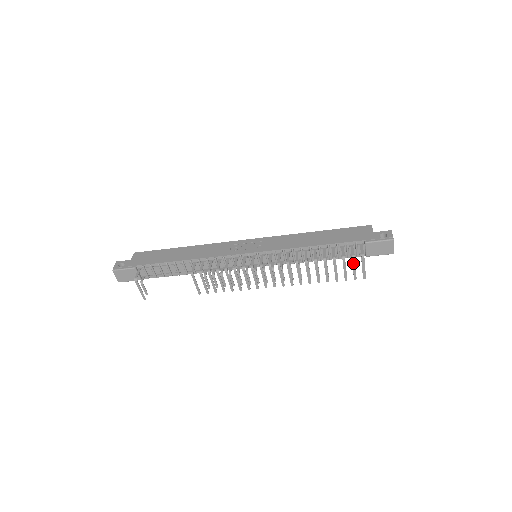
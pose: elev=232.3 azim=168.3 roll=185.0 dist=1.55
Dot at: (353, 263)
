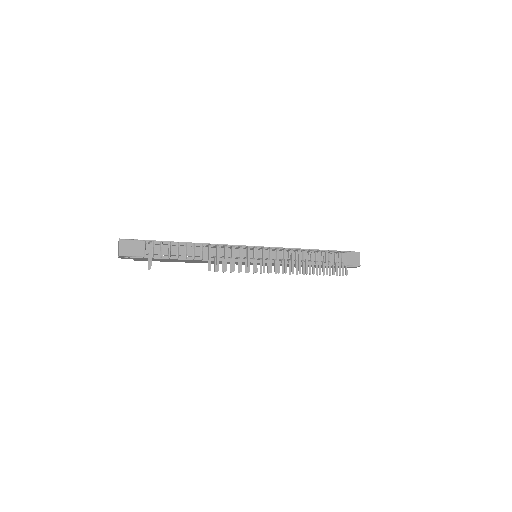
Dot at: (339, 258)
